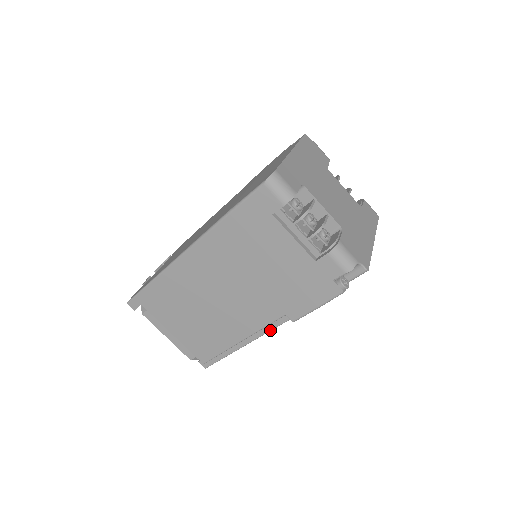
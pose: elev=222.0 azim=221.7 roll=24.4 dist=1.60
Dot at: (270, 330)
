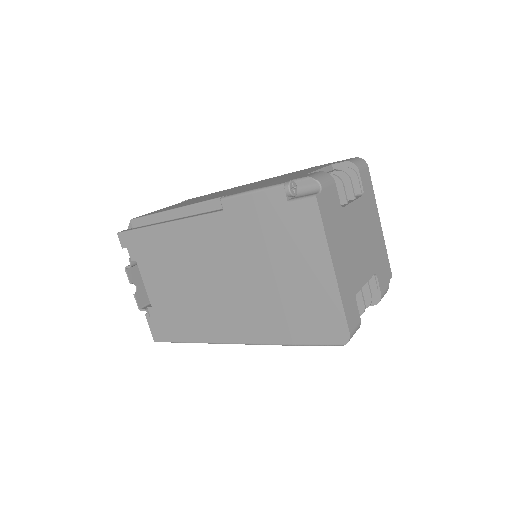
Dot at: occluded
